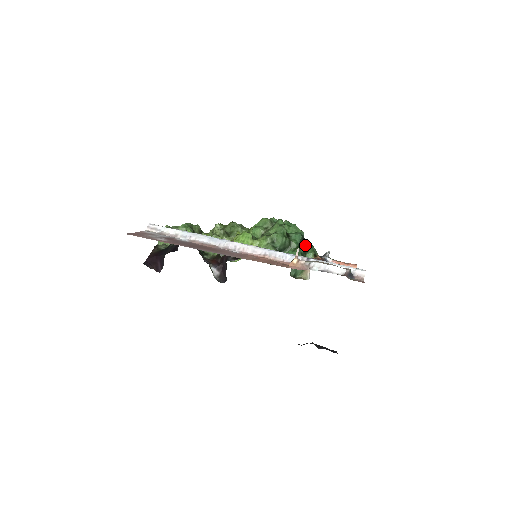
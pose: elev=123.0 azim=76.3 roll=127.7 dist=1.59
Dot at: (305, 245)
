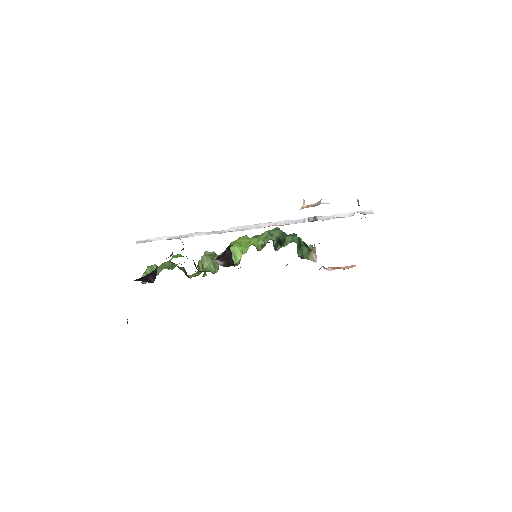
Dot at: occluded
